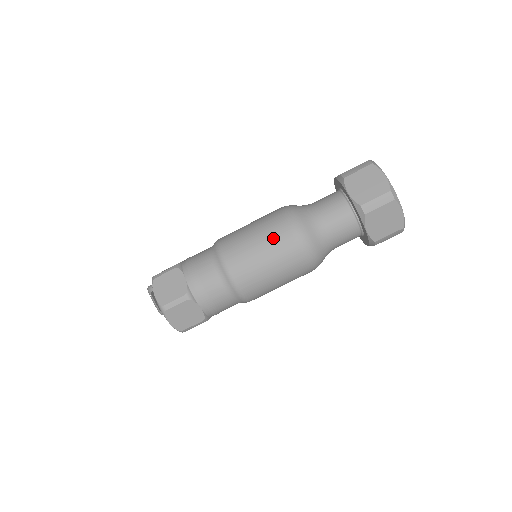
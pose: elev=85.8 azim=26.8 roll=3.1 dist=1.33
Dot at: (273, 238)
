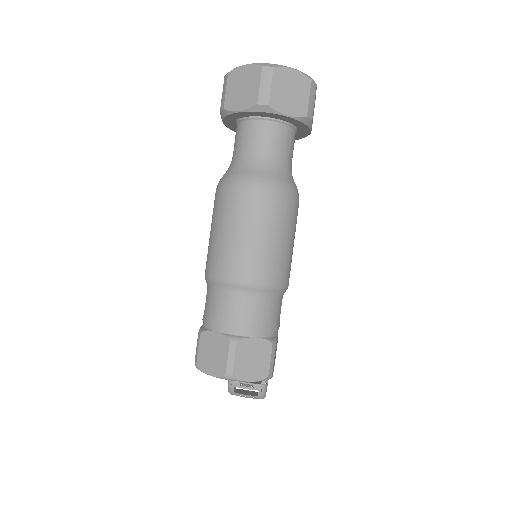
Dot at: (233, 214)
